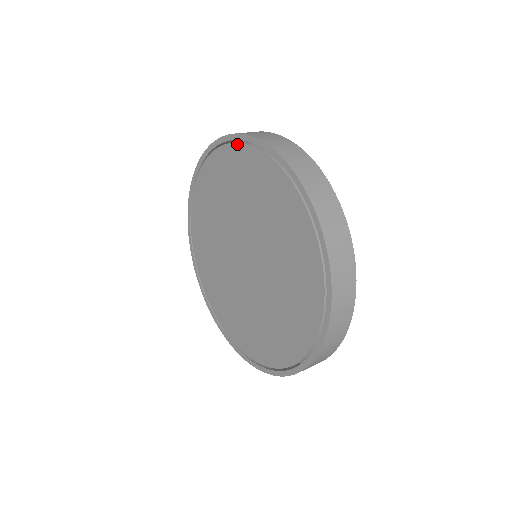
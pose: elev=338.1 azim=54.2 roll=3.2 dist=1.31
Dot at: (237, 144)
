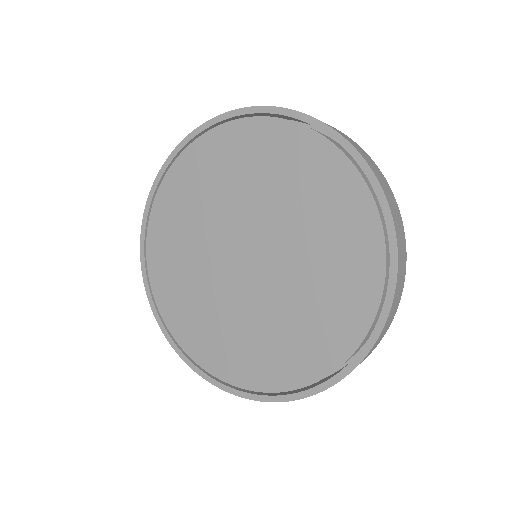
Dot at: (228, 123)
